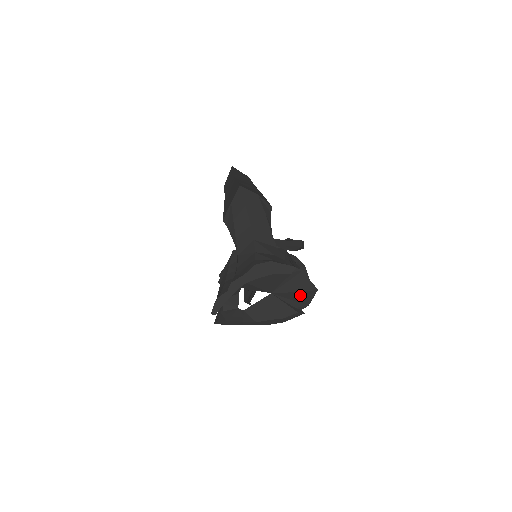
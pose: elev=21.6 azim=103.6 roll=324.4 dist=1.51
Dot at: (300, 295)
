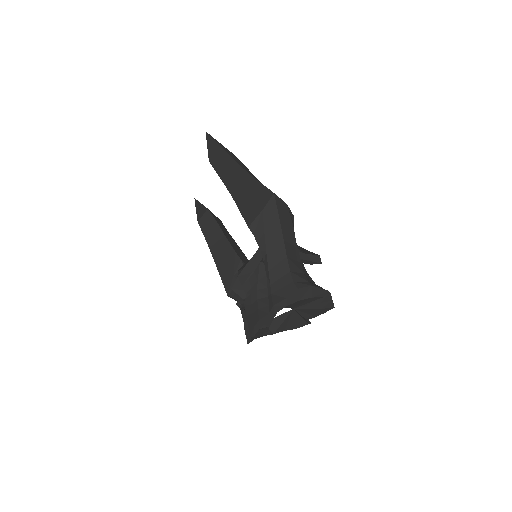
Dot at: (317, 311)
